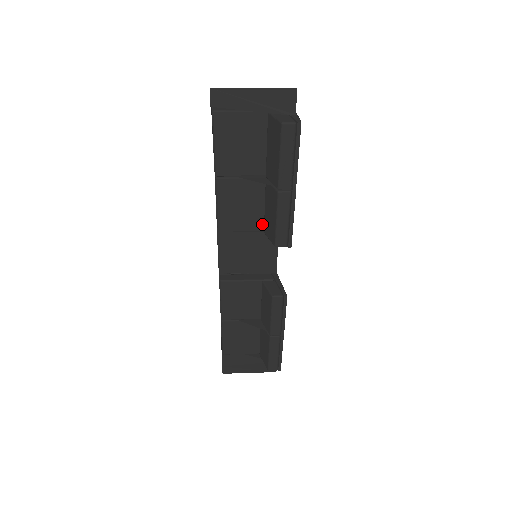
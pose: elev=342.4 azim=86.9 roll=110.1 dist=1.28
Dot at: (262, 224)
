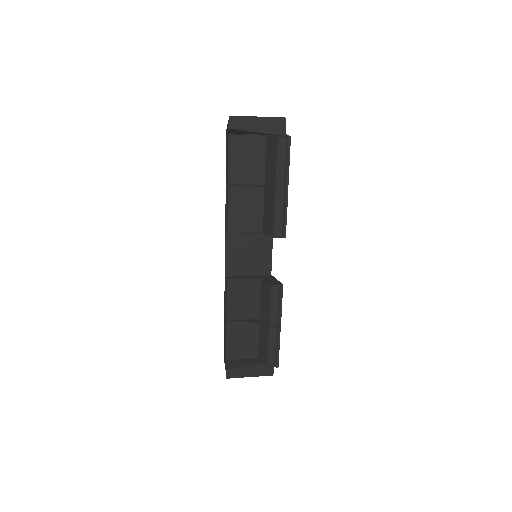
Dot at: (261, 226)
